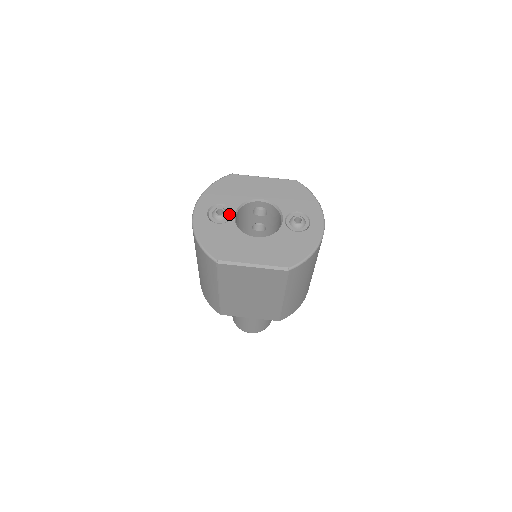
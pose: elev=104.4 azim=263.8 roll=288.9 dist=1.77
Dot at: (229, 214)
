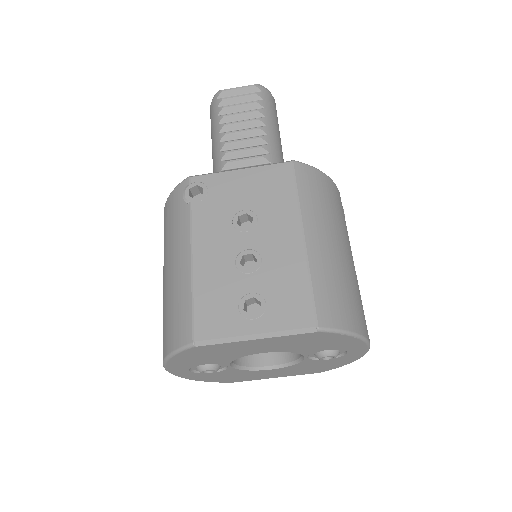
Dot at: (221, 365)
